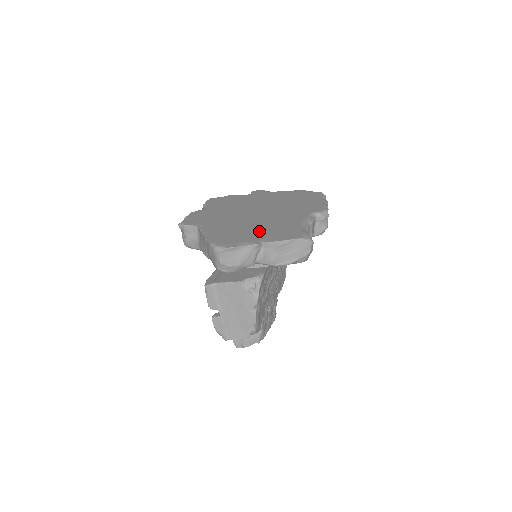
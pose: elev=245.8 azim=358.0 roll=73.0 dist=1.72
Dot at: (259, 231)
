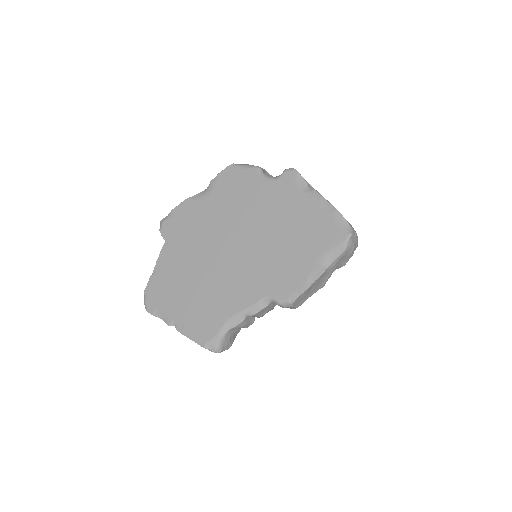
Dot at: (190, 300)
